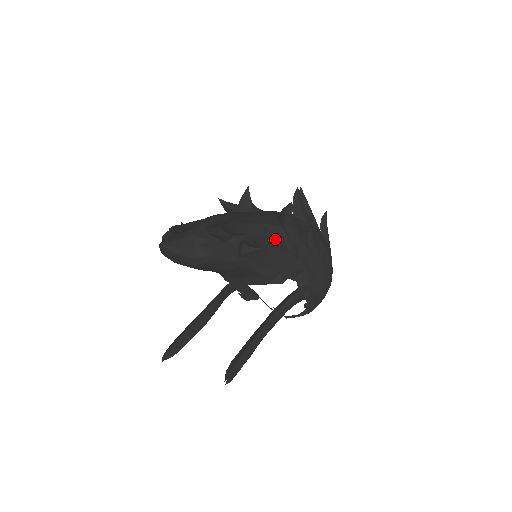
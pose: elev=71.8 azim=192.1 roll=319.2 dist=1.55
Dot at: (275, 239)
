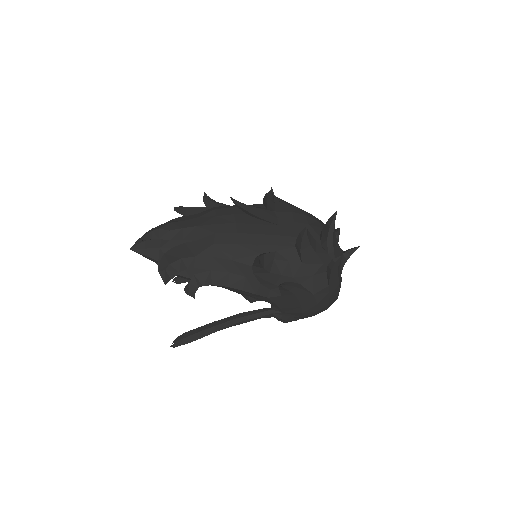
Dot at: (240, 278)
